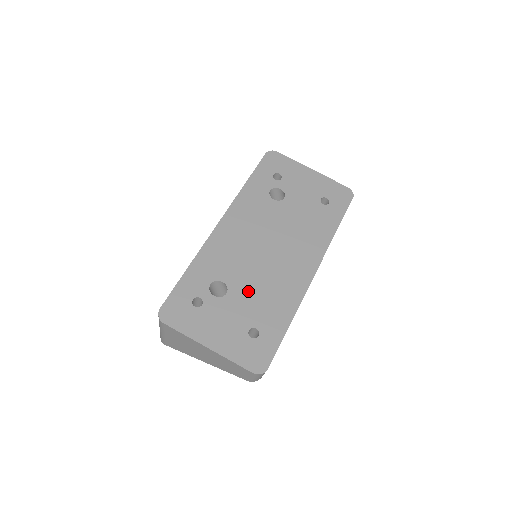
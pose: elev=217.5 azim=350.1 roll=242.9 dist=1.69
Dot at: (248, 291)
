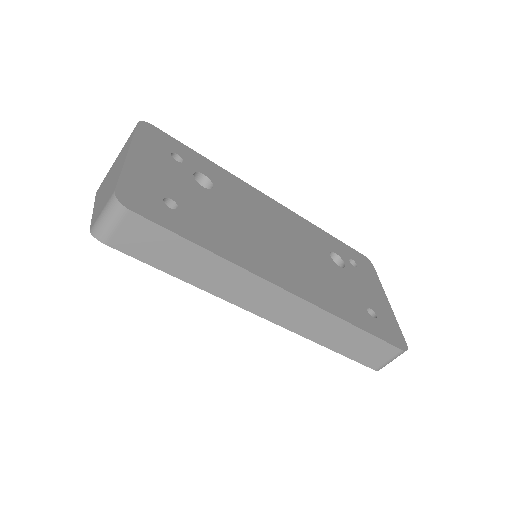
Dot at: (219, 209)
